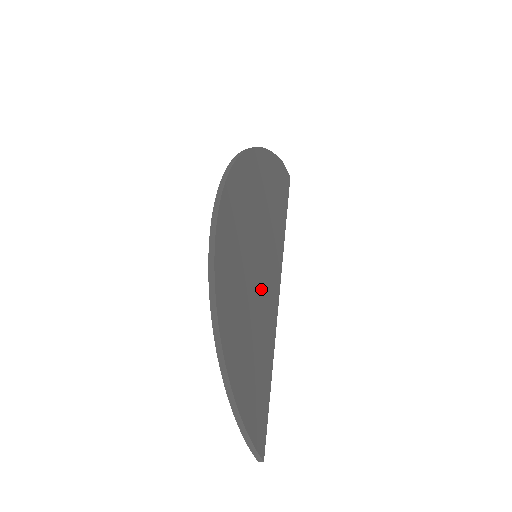
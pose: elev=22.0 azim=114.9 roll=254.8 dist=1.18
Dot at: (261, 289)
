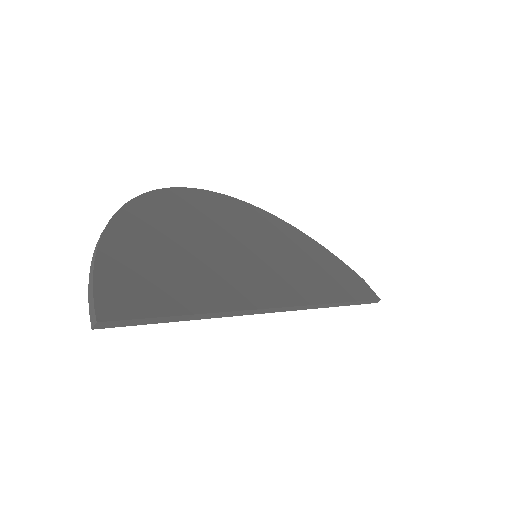
Dot at: (244, 265)
